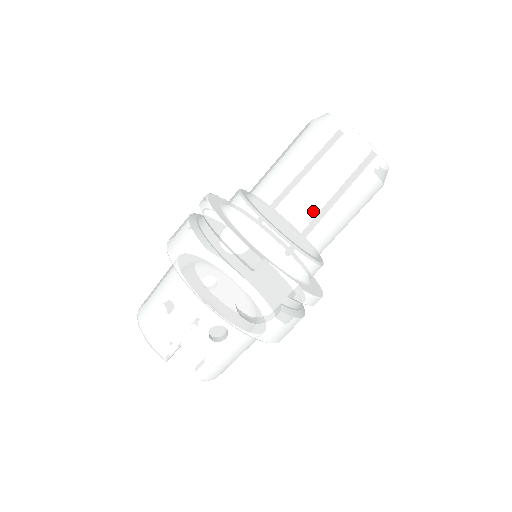
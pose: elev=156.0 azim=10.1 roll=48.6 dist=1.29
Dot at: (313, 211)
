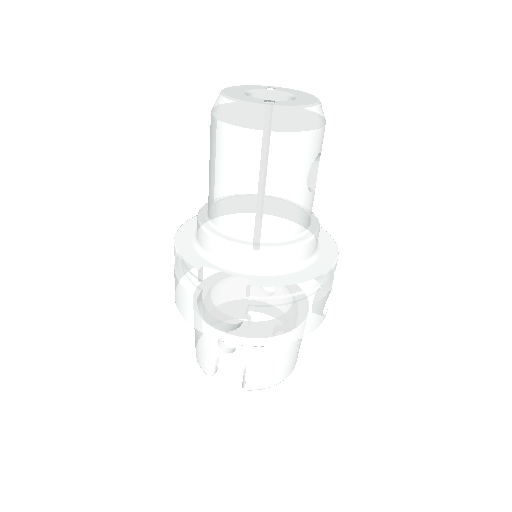
Dot at: (232, 200)
